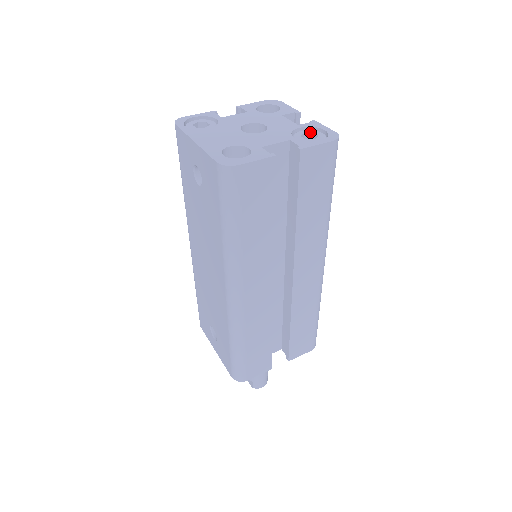
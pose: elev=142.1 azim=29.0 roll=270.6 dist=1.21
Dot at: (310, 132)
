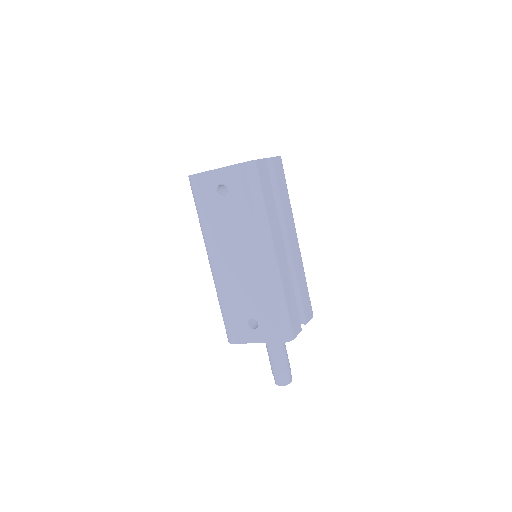
Dot at: occluded
